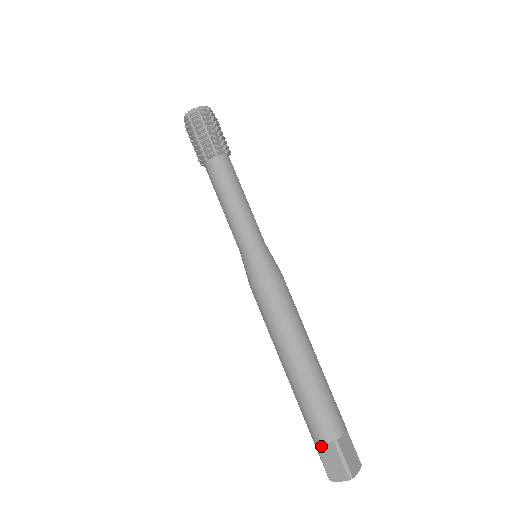
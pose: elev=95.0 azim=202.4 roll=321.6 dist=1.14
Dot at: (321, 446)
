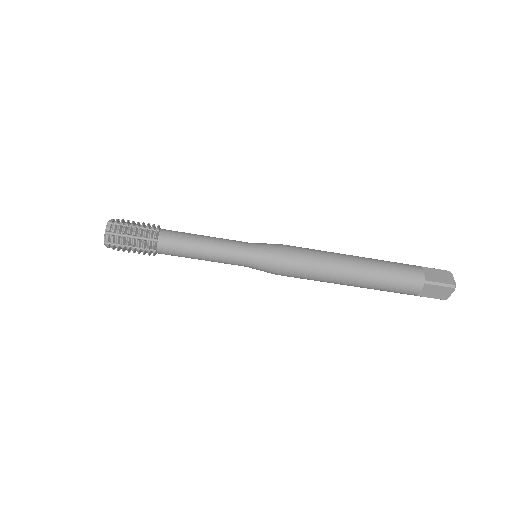
Dot at: occluded
